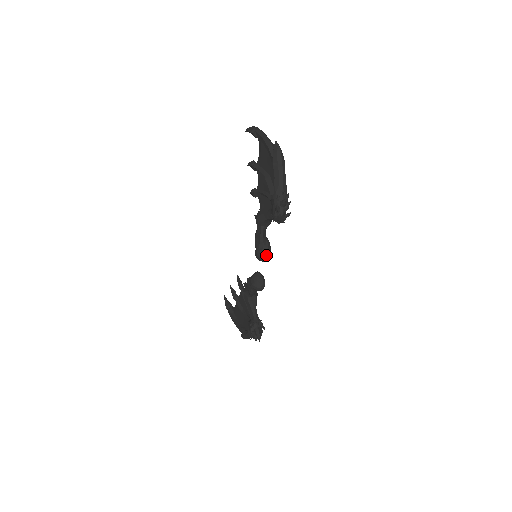
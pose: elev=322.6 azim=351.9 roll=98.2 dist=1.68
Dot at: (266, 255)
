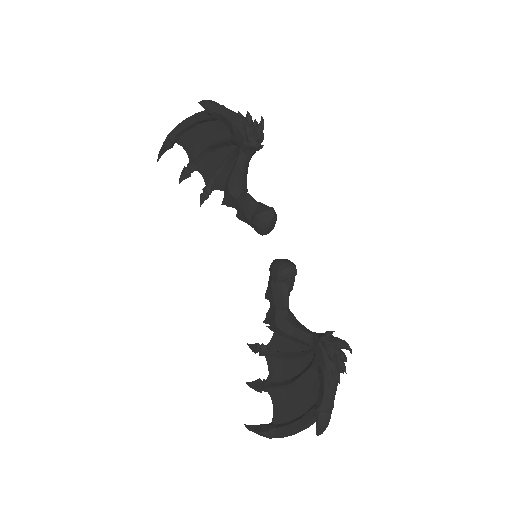
Dot at: (269, 208)
